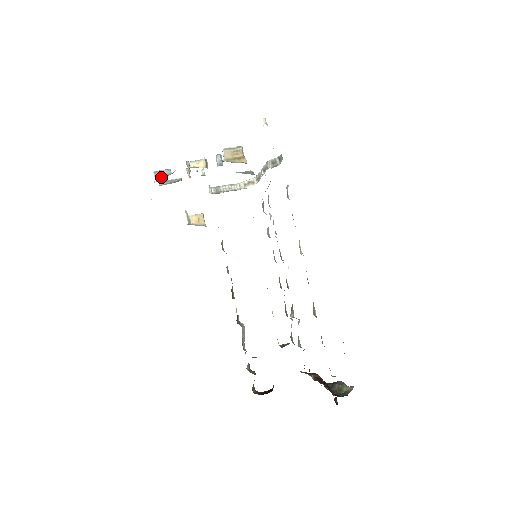
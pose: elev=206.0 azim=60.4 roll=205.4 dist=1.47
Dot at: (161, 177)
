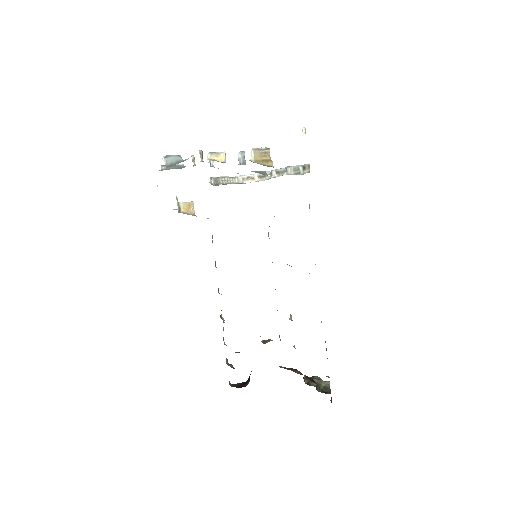
Dot at: (171, 163)
